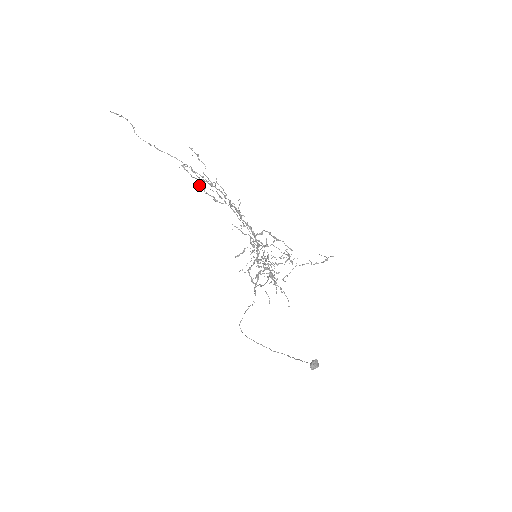
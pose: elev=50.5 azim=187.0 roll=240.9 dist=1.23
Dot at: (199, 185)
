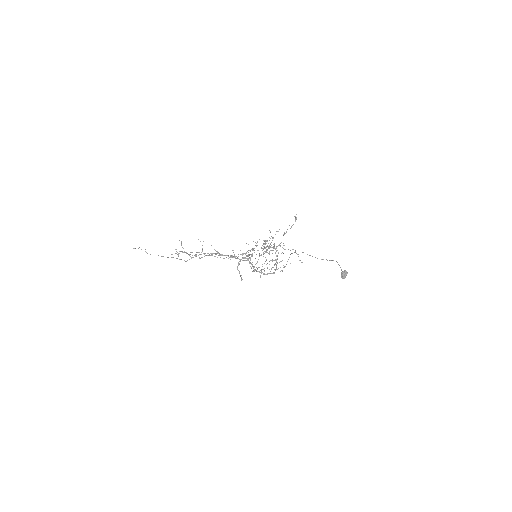
Dot at: occluded
